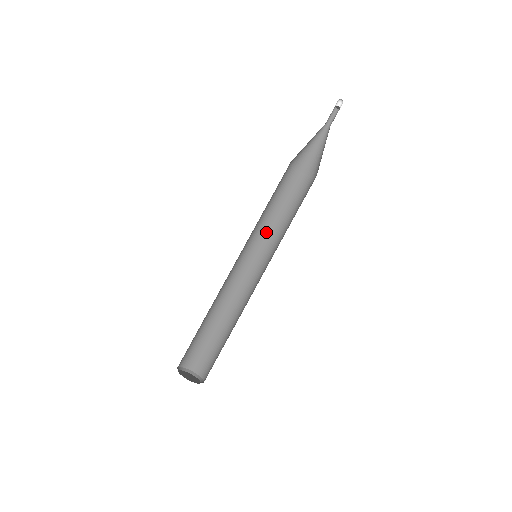
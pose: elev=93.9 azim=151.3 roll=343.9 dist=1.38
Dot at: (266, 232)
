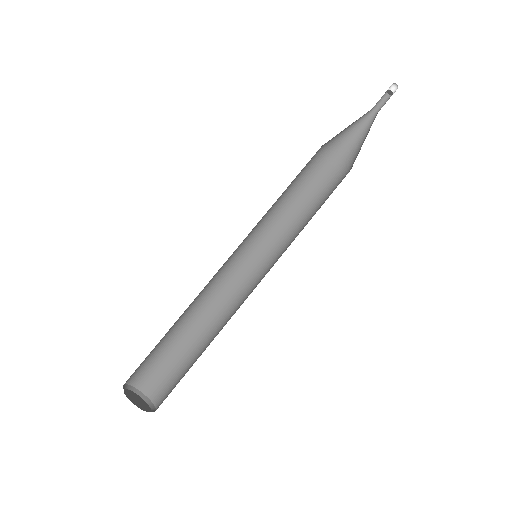
Dot at: (275, 230)
